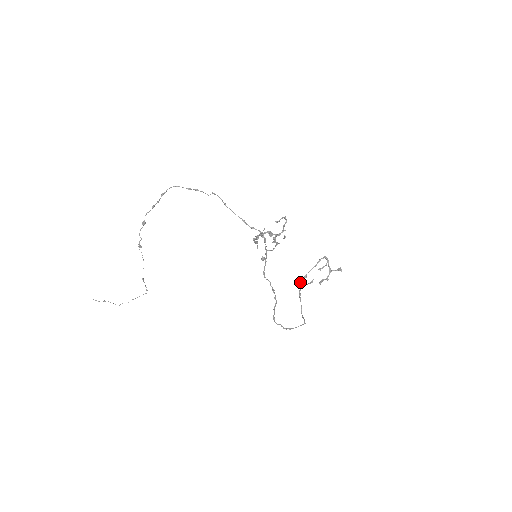
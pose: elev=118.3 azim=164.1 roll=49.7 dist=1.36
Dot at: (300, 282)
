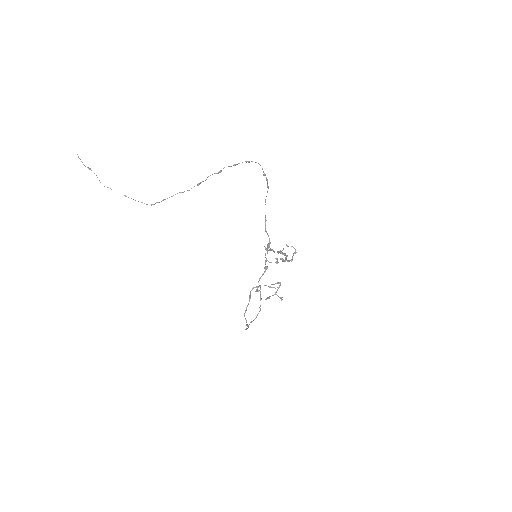
Dot at: (254, 287)
